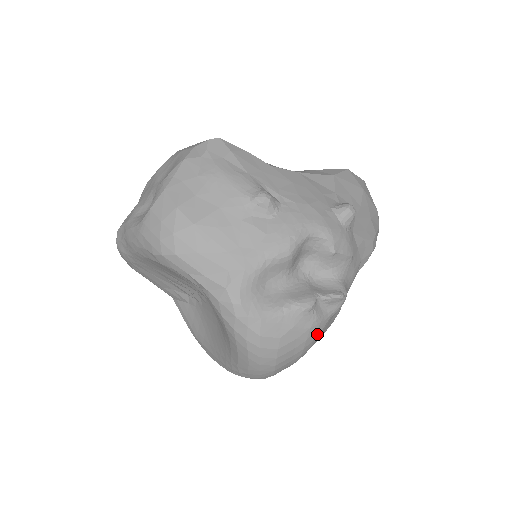
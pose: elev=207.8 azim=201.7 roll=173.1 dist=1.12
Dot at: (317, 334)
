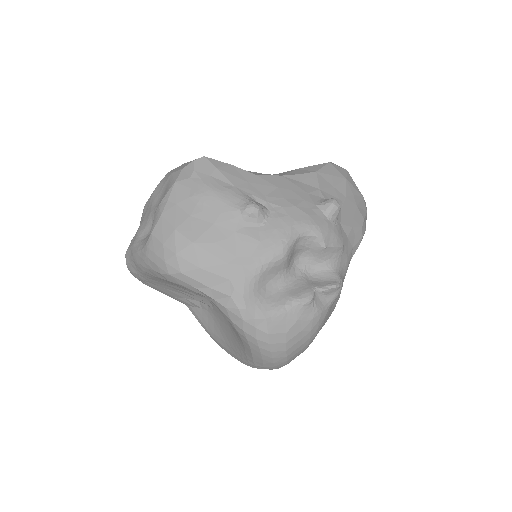
Dot at: (320, 323)
